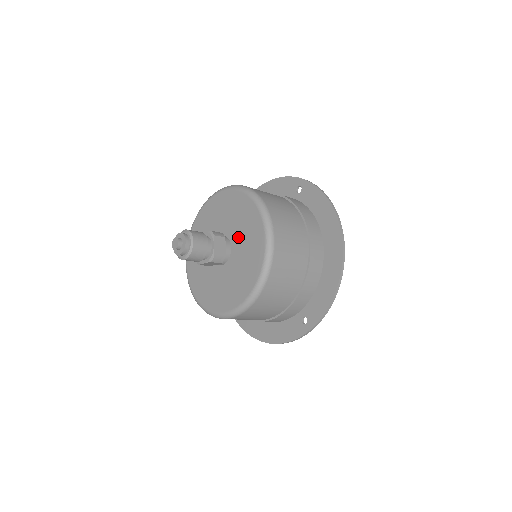
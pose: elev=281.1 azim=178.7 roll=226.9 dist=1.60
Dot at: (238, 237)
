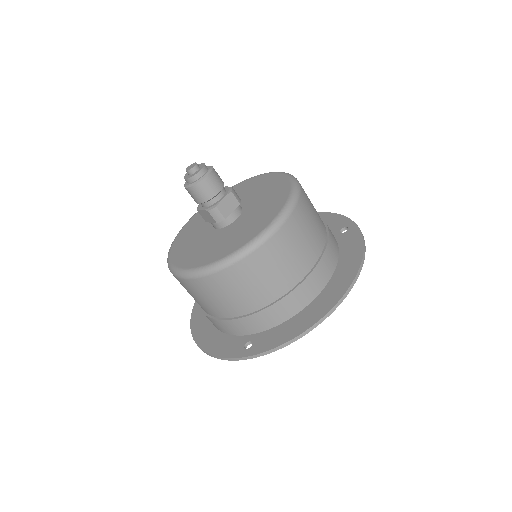
Dot at: (251, 211)
